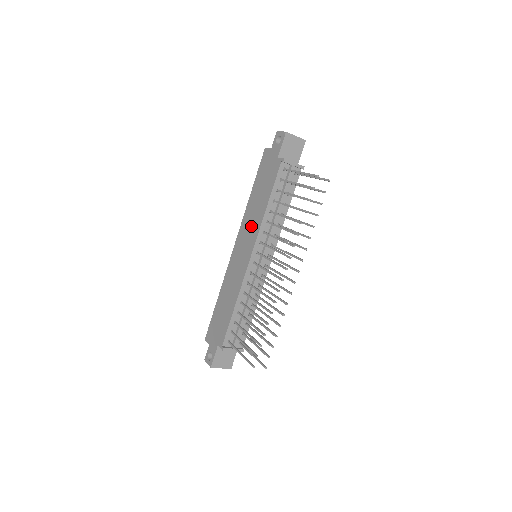
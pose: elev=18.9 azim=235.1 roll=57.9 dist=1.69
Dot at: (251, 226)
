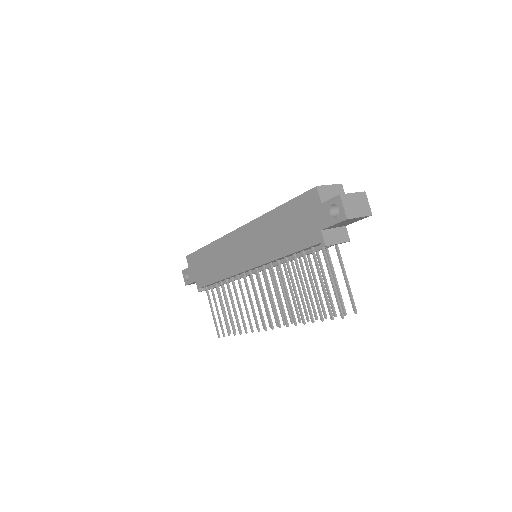
Dot at: (260, 245)
